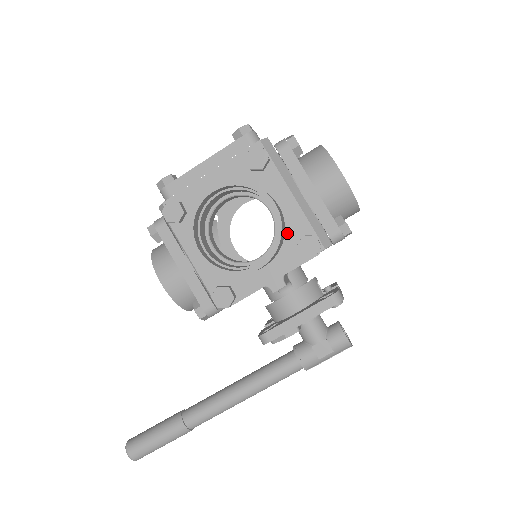
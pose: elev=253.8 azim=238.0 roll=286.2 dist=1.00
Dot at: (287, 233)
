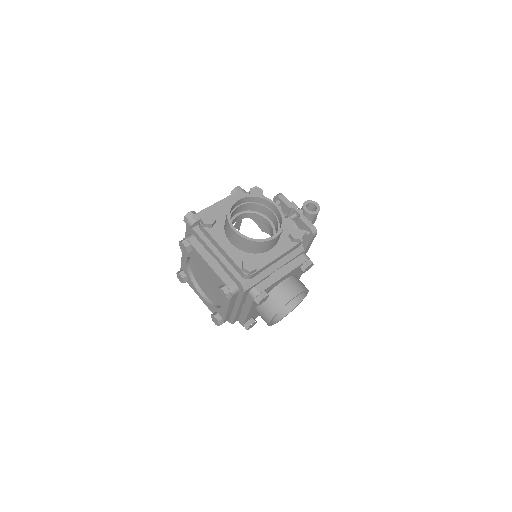
Dot at: (293, 275)
